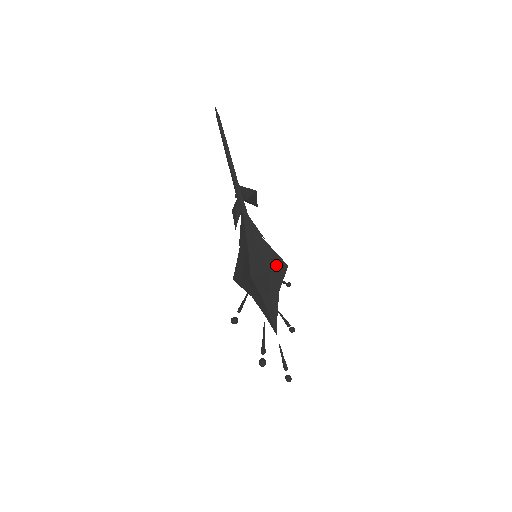
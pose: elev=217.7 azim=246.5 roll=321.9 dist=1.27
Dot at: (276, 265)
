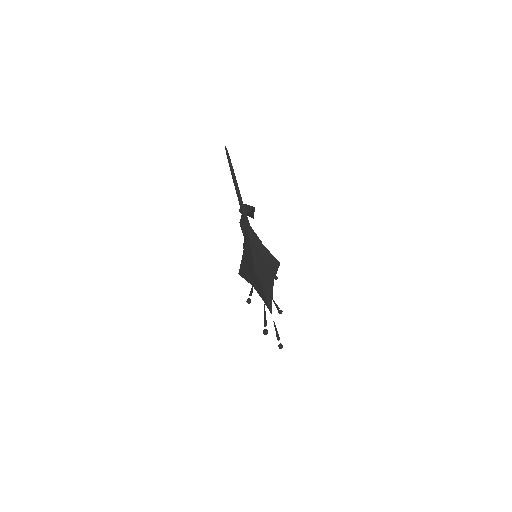
Dot at: (272, 262)
